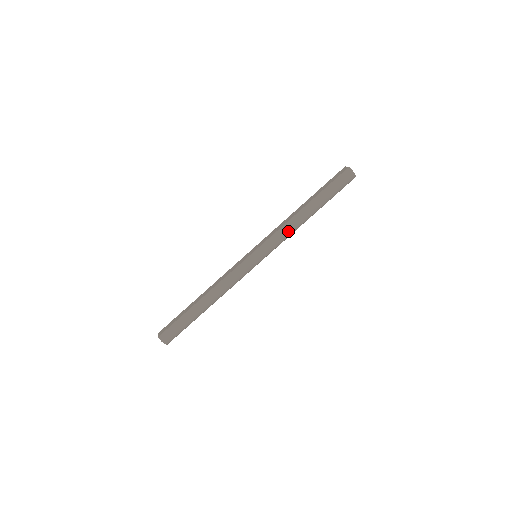
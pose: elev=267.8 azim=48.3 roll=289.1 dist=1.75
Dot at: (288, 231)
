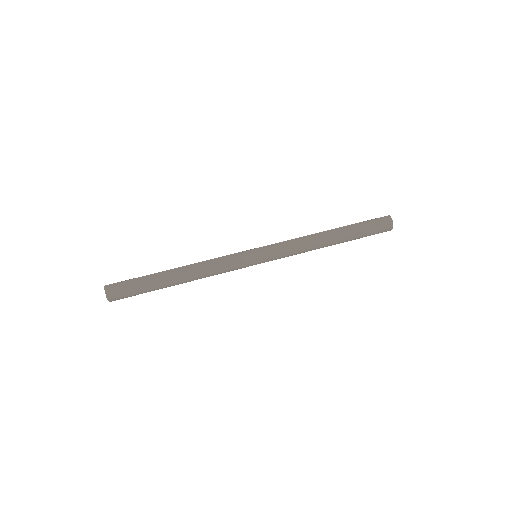
Dot at: (302, 245)
